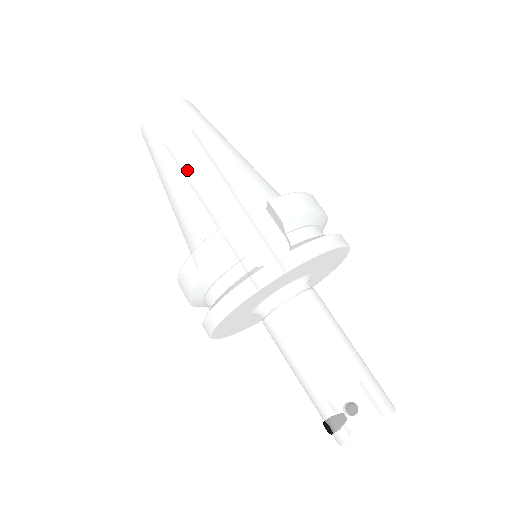
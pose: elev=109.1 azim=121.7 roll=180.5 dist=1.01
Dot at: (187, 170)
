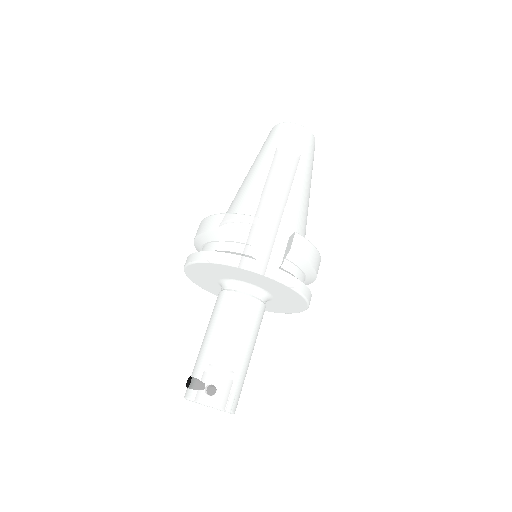
Dot at: (273, 172)
